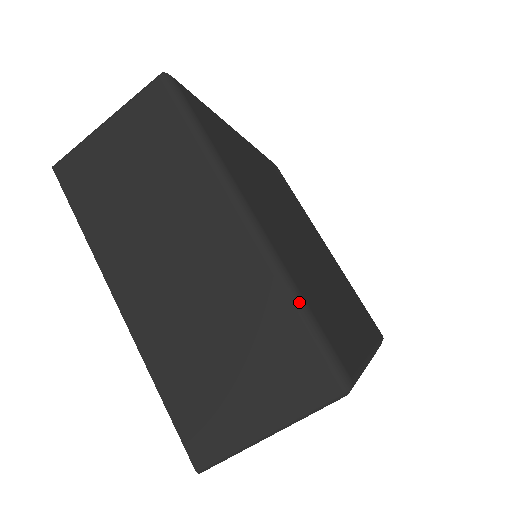
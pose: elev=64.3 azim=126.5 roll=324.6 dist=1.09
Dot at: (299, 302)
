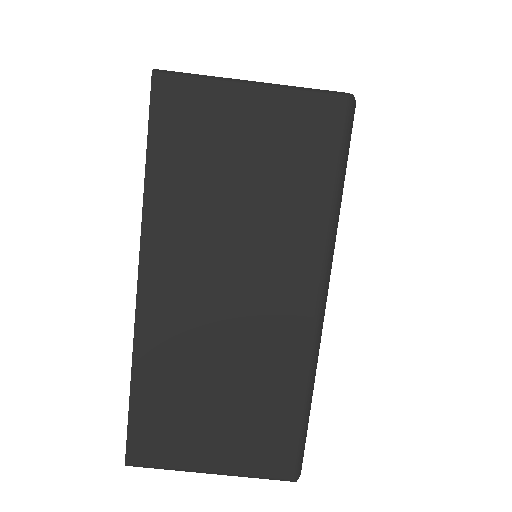
Dot at: (309, 400)
